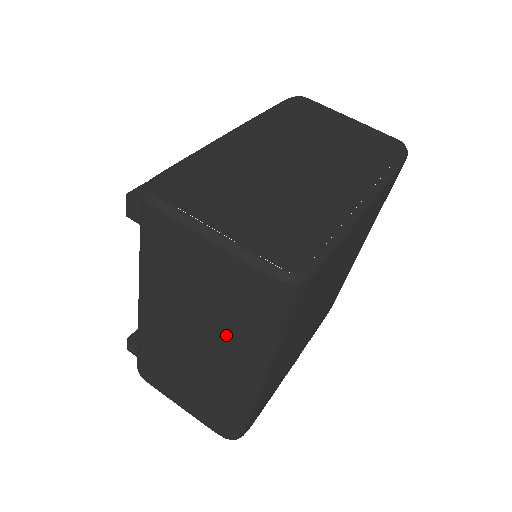
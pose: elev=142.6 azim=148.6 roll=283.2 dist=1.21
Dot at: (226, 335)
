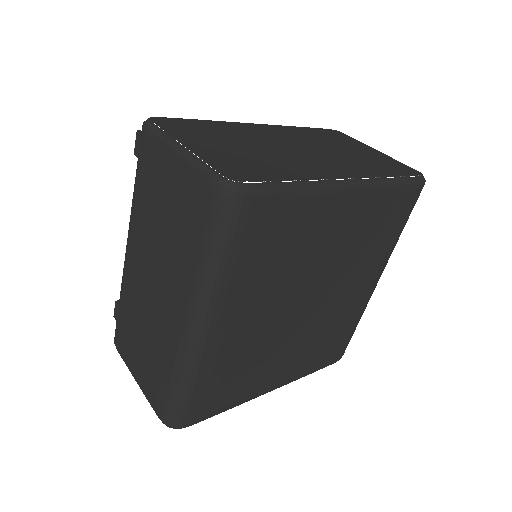
Dot at: (175, 266)
